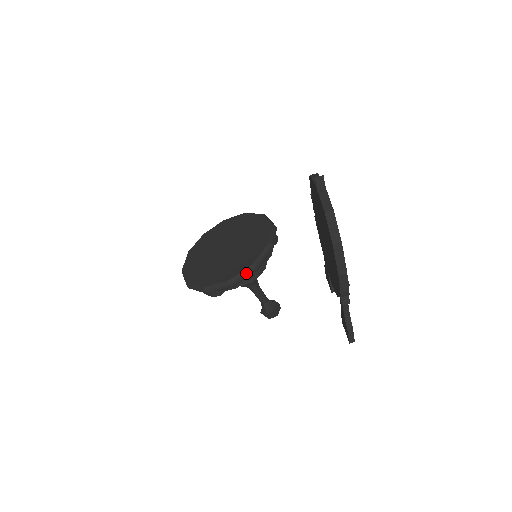
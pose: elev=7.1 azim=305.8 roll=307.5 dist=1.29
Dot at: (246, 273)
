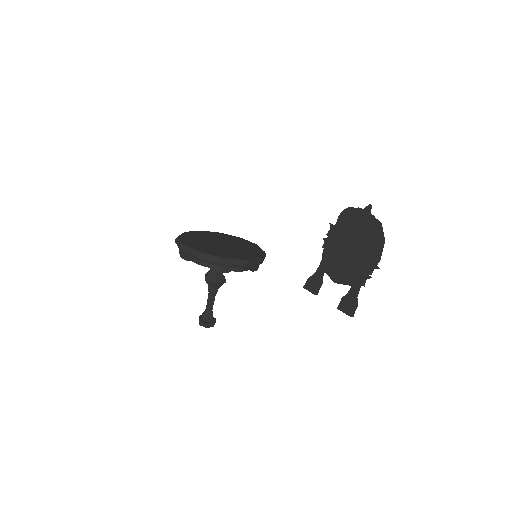
Dot at: (257, 261)
